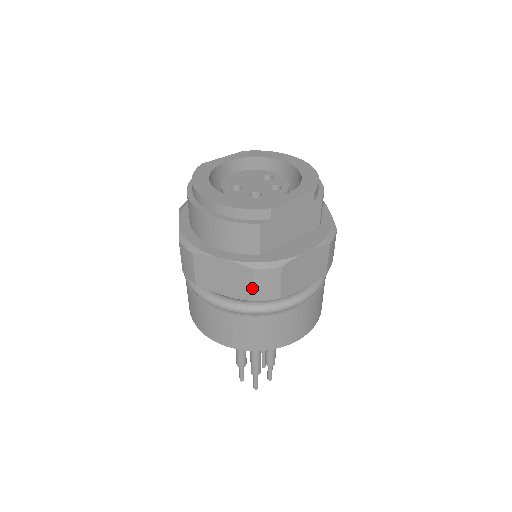
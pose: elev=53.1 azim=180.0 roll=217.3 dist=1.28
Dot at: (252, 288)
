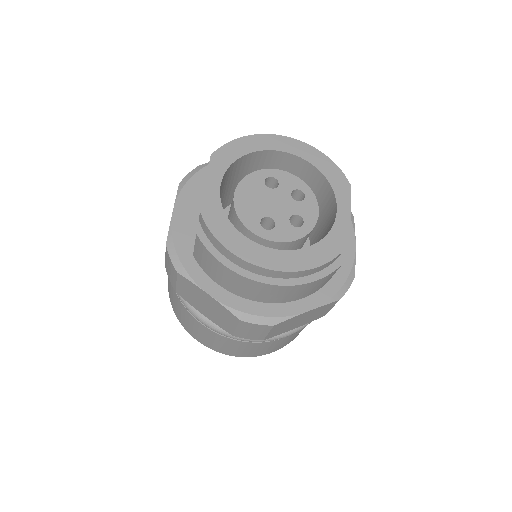
Dot at: occluded
